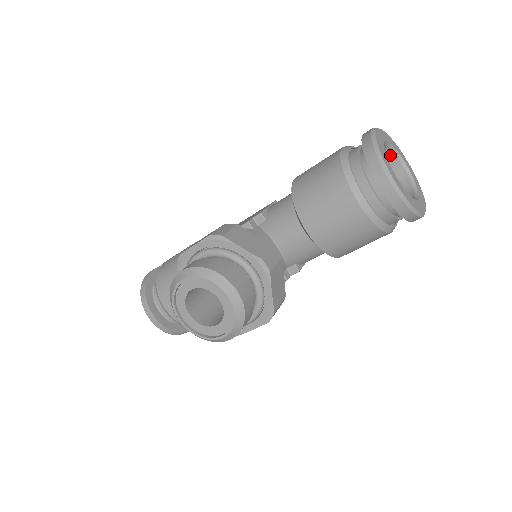
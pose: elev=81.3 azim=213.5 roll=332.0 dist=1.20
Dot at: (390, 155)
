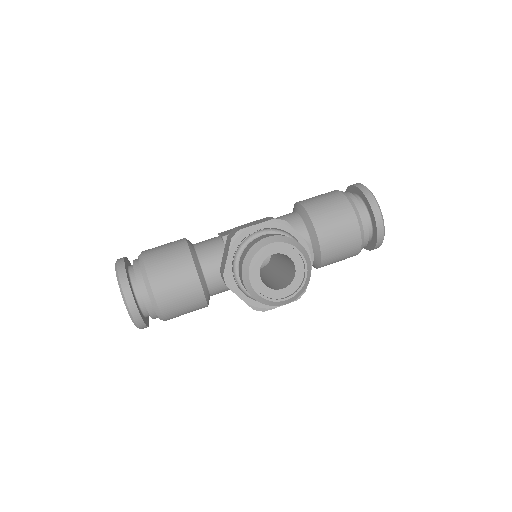
Dot at: occluded
